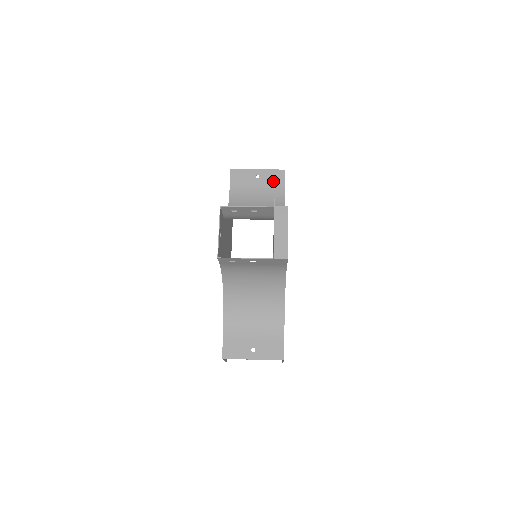
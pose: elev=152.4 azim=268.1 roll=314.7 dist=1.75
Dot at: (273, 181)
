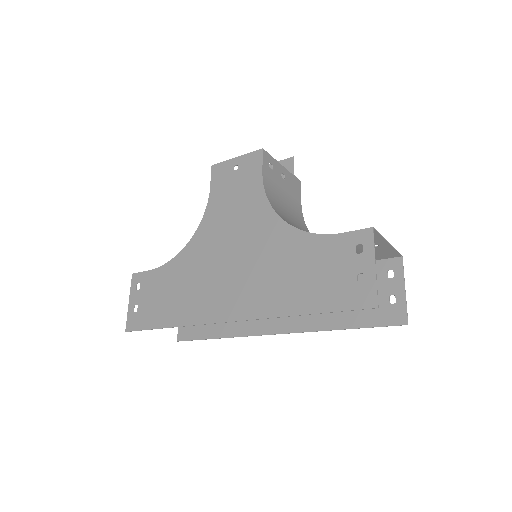
Dot at: occluded
